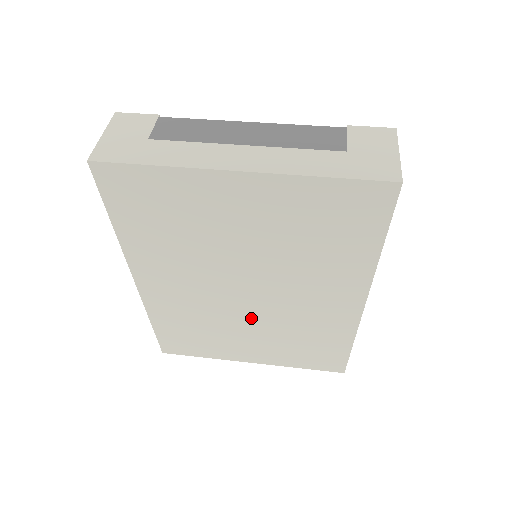
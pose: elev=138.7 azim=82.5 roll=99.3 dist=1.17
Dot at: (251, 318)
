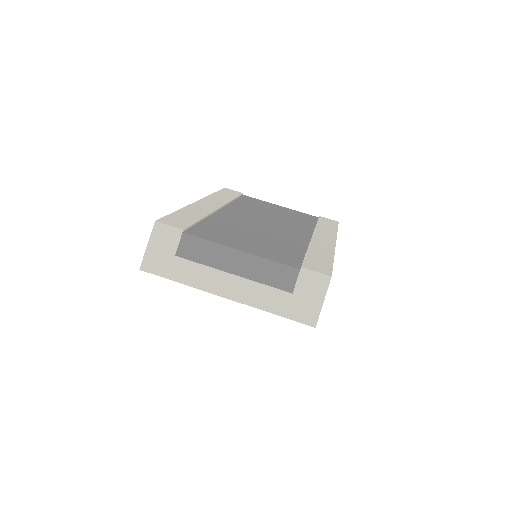
Dot at: occluded
